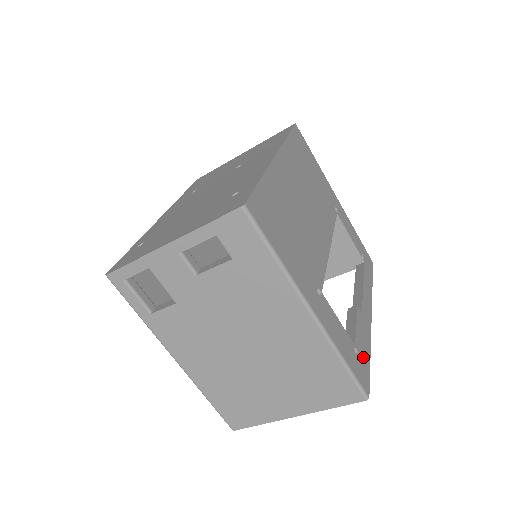
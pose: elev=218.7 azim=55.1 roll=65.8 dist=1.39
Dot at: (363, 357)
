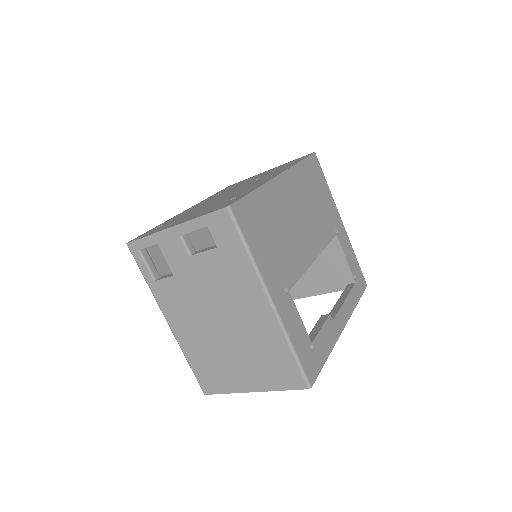
Dot at: (318, 355)
